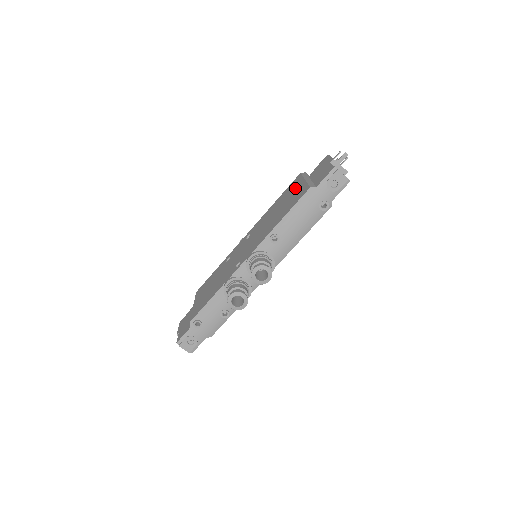
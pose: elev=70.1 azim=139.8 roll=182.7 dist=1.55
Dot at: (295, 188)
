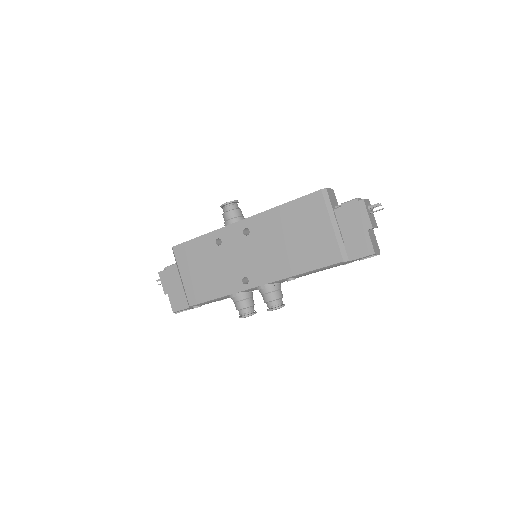
Dot at: (317, 224)
